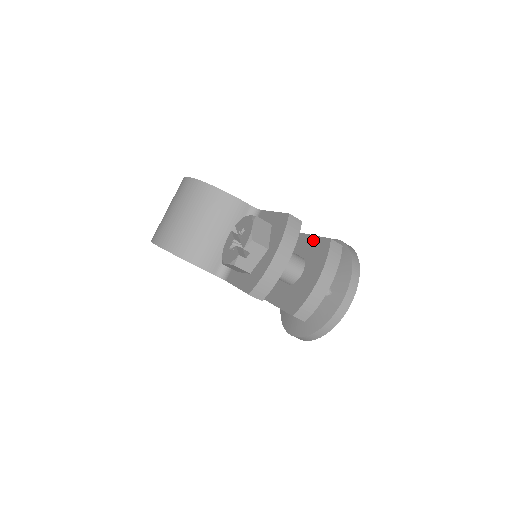
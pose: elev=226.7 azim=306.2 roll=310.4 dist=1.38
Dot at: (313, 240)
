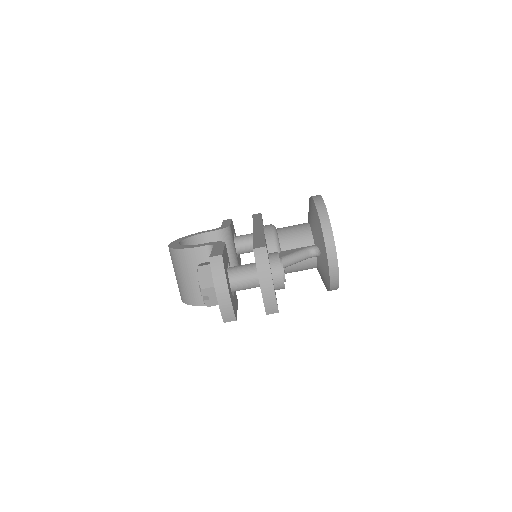
Dot at: occluded
